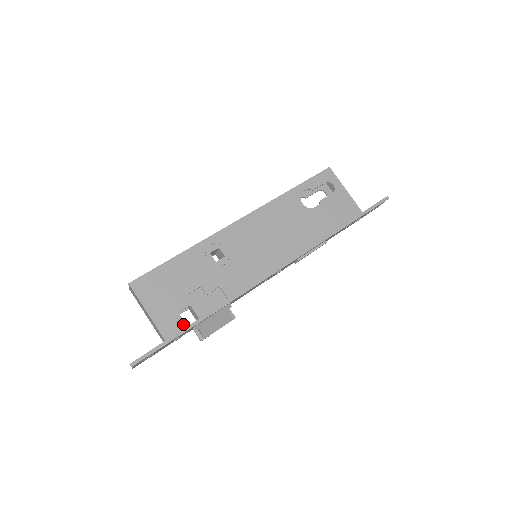
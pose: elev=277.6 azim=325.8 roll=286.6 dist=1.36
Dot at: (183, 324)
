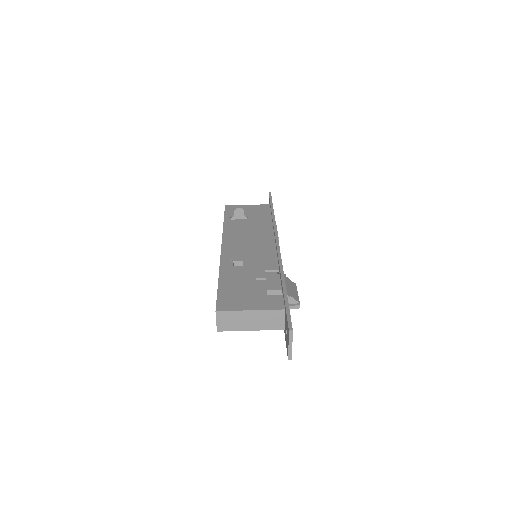
Dot at: (279, 296)
